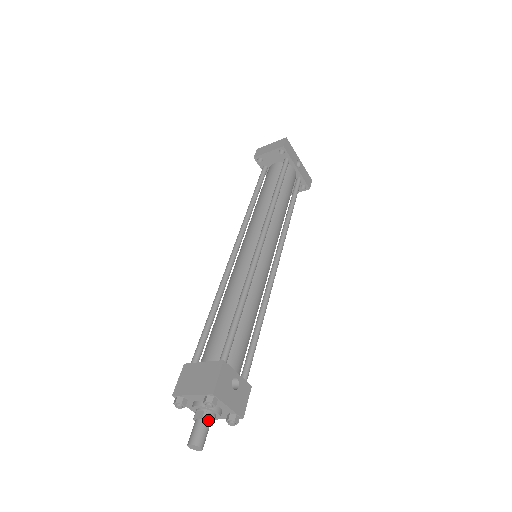
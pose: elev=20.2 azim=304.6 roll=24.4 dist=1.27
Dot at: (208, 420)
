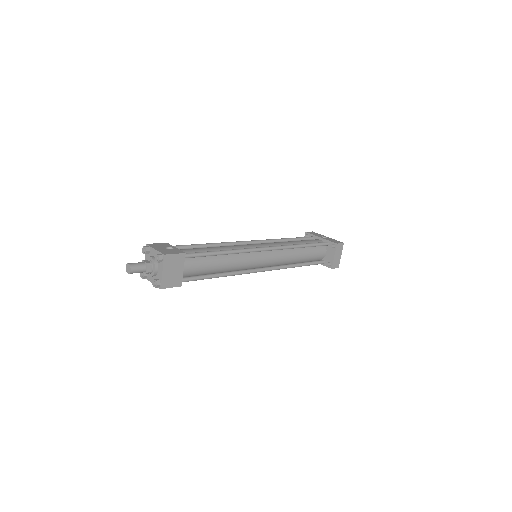
Dot at: (144, 261)
